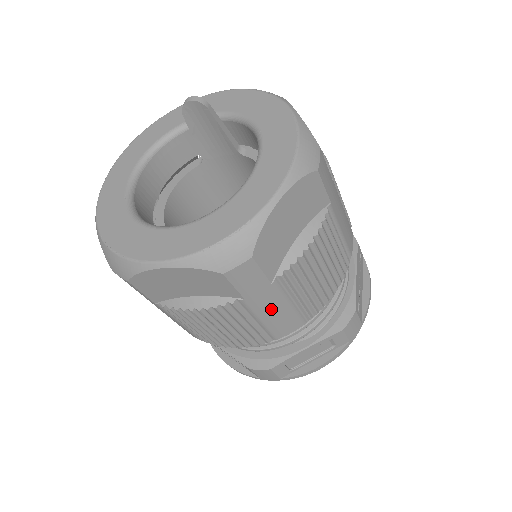
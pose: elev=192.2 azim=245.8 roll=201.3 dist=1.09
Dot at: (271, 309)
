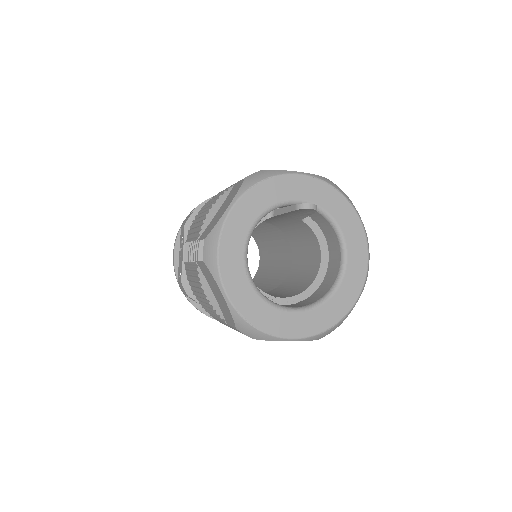
Dot at: occluded
